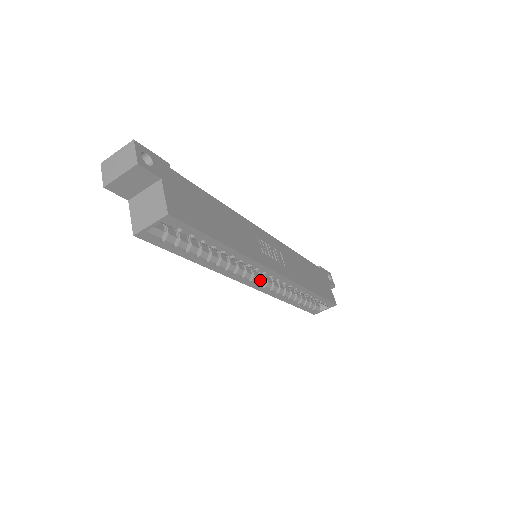
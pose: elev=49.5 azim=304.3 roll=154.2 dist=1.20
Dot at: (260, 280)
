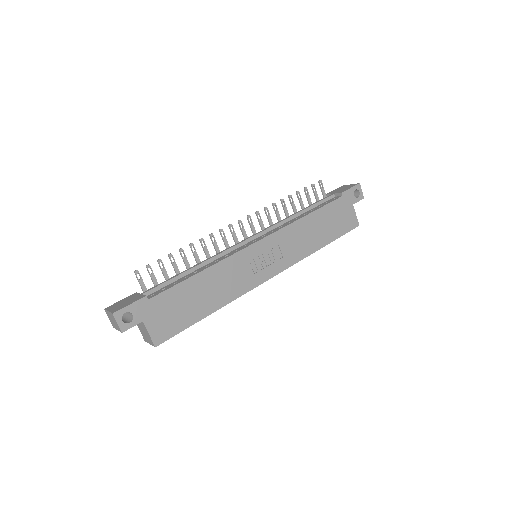
Dot at: occluded
